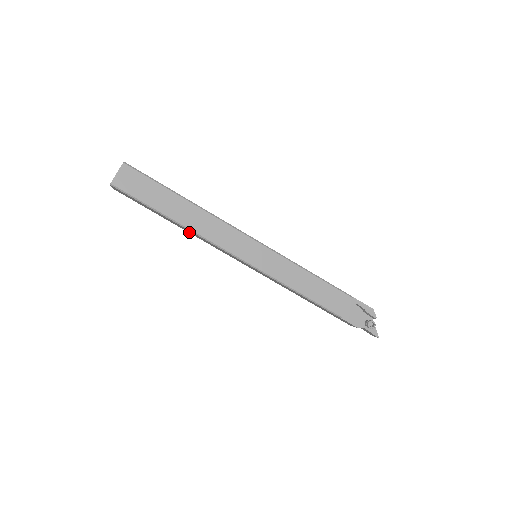
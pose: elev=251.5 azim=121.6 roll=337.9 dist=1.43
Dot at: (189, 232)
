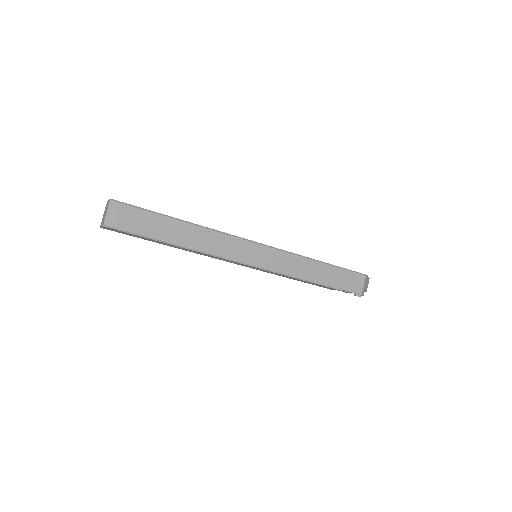
Dot at: occluded
